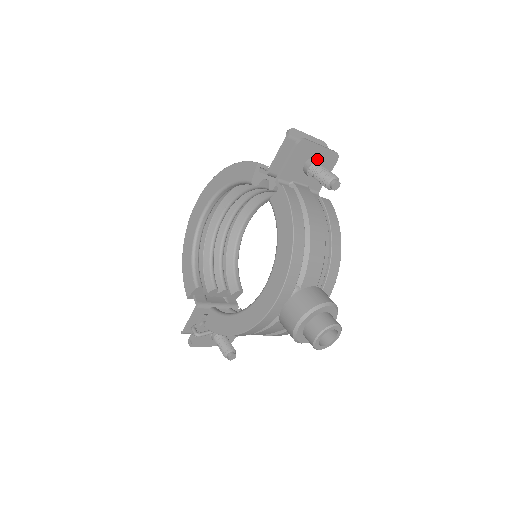
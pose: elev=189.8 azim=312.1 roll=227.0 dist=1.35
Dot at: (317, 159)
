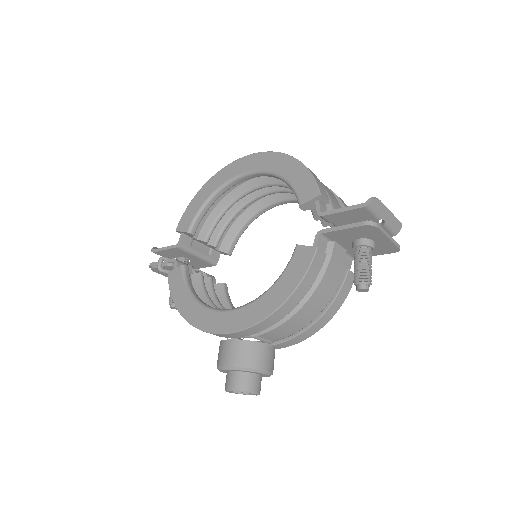
Dot at: (374, 245)
